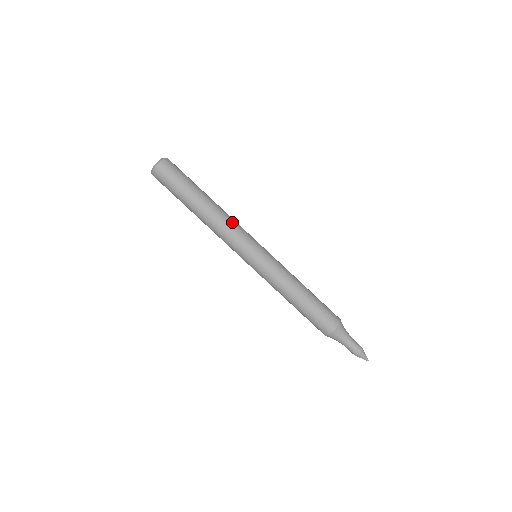
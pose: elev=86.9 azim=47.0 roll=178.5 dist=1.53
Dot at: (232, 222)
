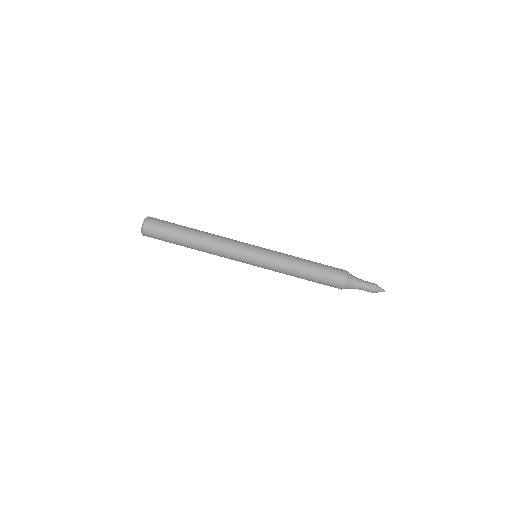
Dot at: (225, 237)
